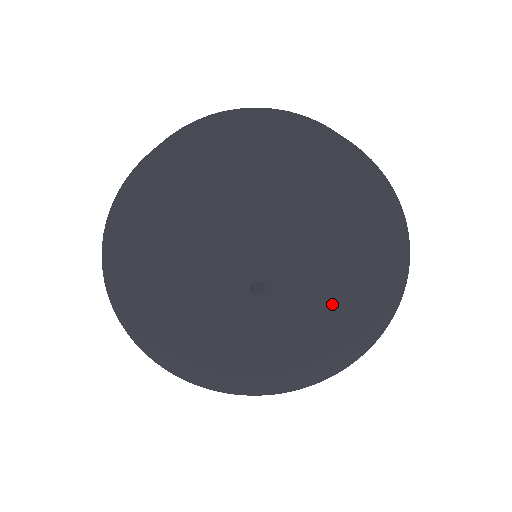
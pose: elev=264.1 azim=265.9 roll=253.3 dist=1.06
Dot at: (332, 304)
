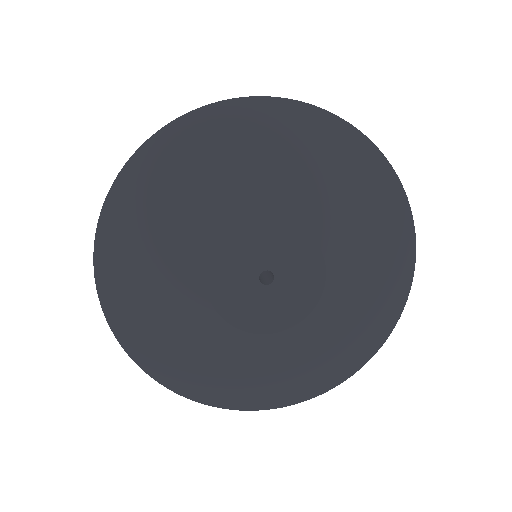
Dot at: (333, 315)
